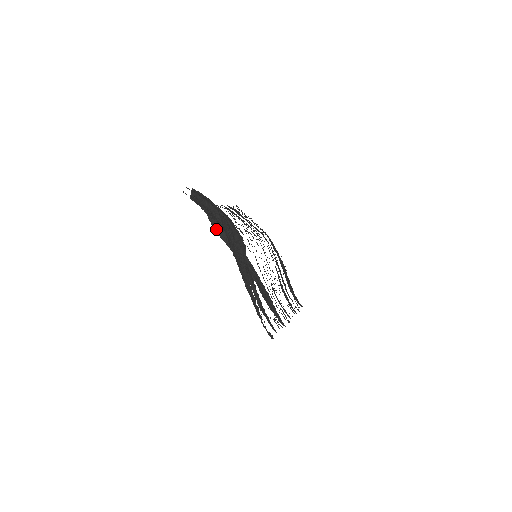
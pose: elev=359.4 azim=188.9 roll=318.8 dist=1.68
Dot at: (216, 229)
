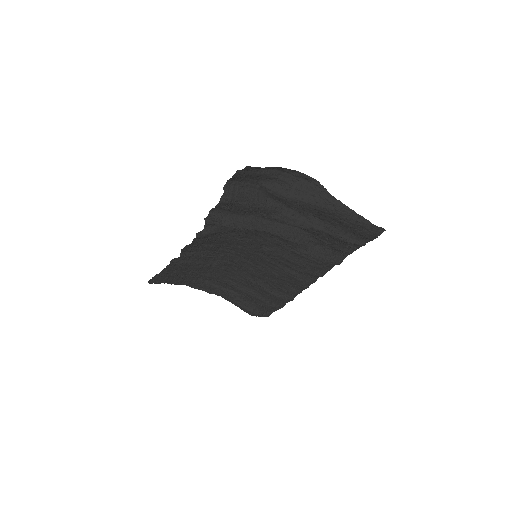
Dot at: (244, 226)
